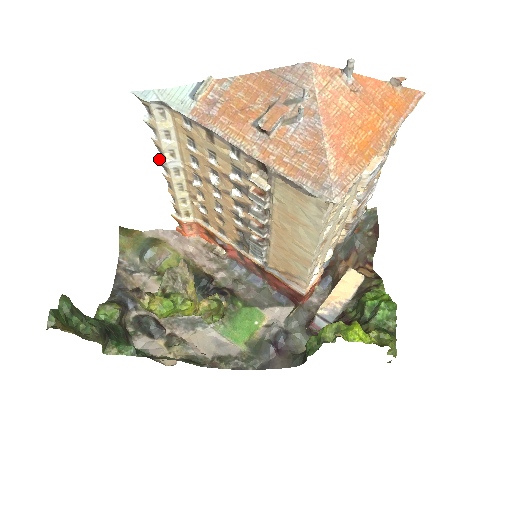
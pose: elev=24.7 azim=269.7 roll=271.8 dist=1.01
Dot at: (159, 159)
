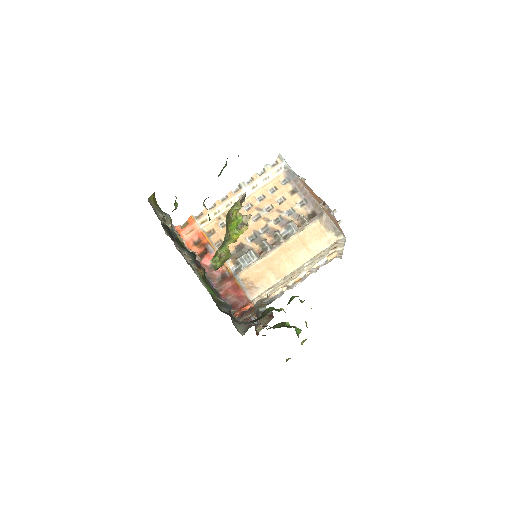
Dot at: (244, 183)
